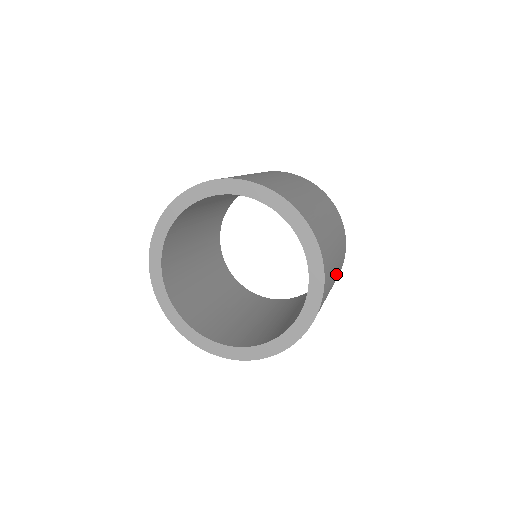
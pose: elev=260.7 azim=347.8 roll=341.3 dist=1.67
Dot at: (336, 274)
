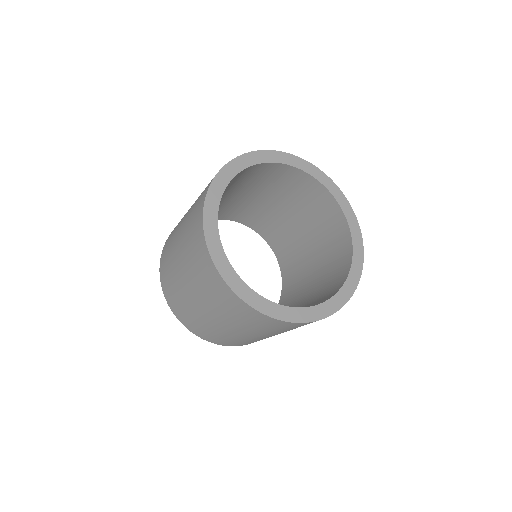
Dot at: occluded
